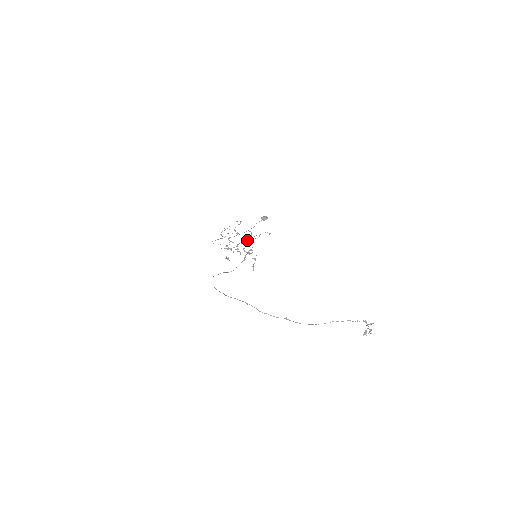
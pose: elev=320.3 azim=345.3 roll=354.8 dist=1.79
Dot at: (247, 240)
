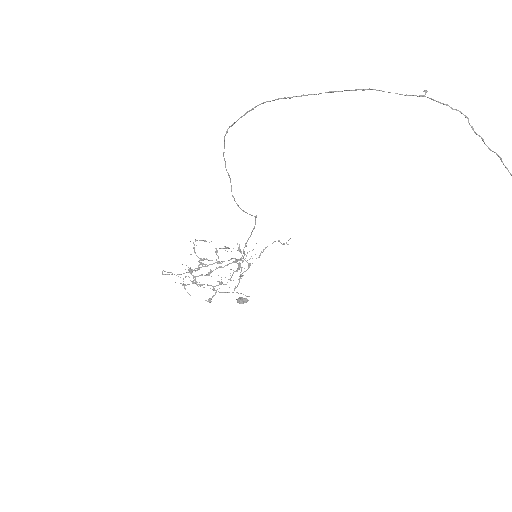
Dot at: (240, 250)
